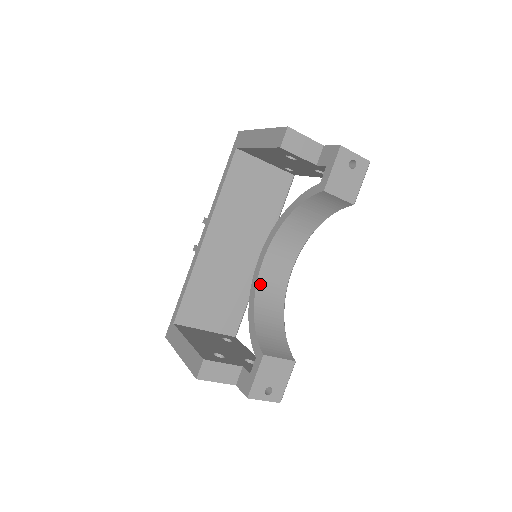
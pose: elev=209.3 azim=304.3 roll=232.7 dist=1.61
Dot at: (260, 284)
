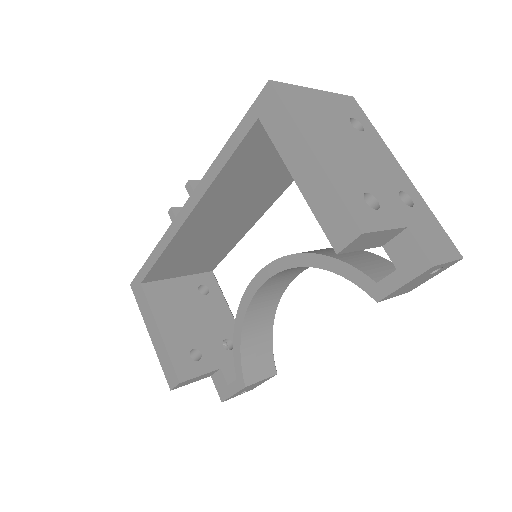
Dot at: (255, 299)
